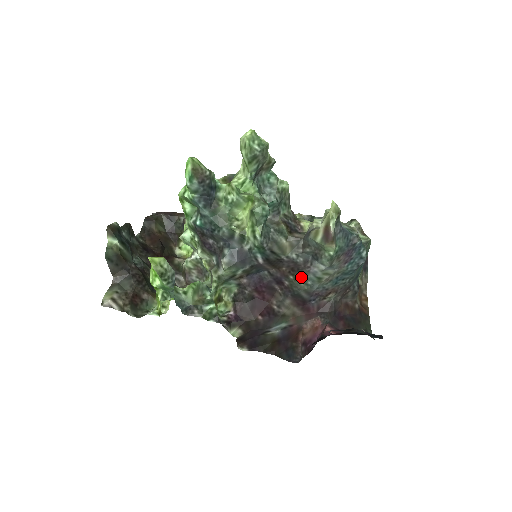
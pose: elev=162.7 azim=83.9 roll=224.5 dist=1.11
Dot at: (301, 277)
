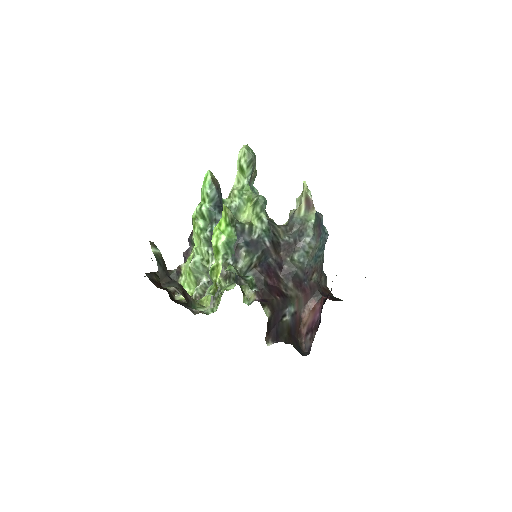
Dot at: (295, 257)
